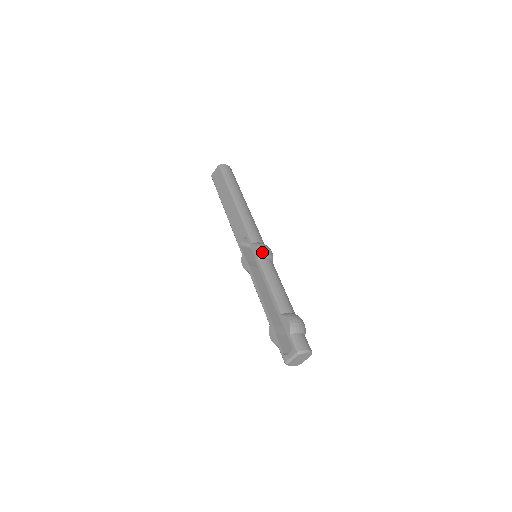
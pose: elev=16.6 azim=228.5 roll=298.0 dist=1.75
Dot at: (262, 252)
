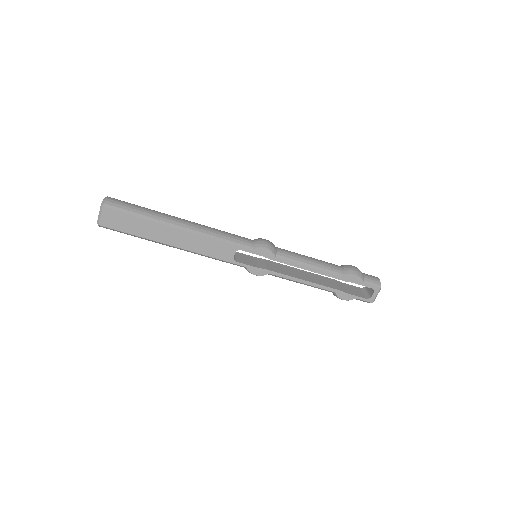
Dot at: (272, 249)
